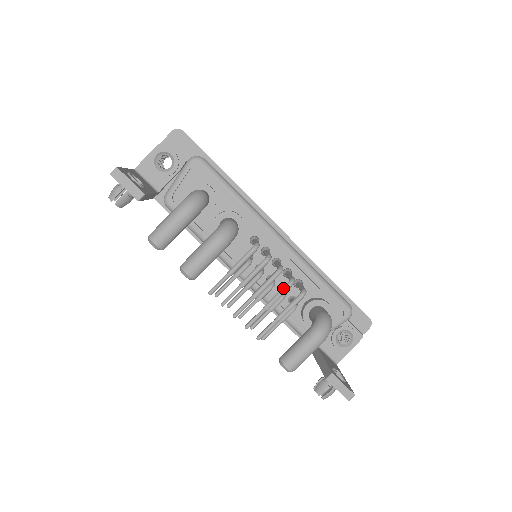
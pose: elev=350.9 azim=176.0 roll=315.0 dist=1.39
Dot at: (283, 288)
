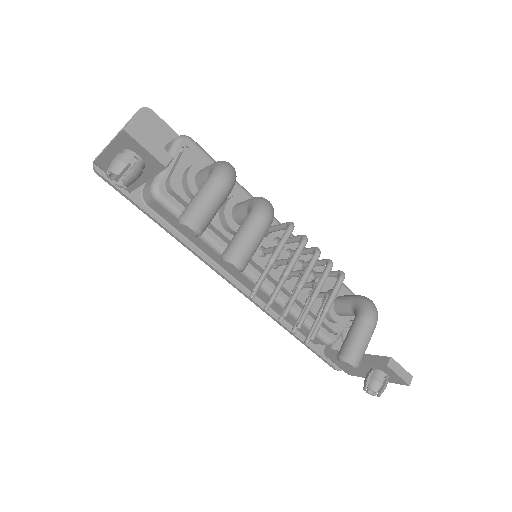
Dot at: (326, 270)
